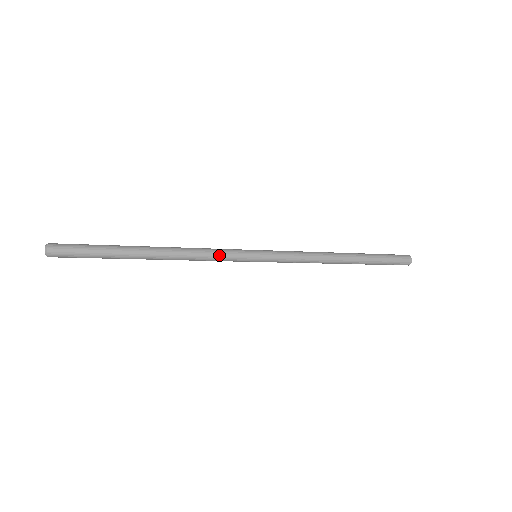
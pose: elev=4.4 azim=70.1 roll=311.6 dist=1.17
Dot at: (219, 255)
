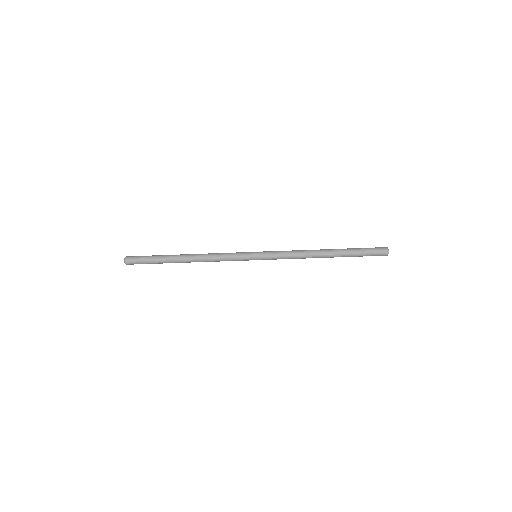
Dot at: (228, 259)
